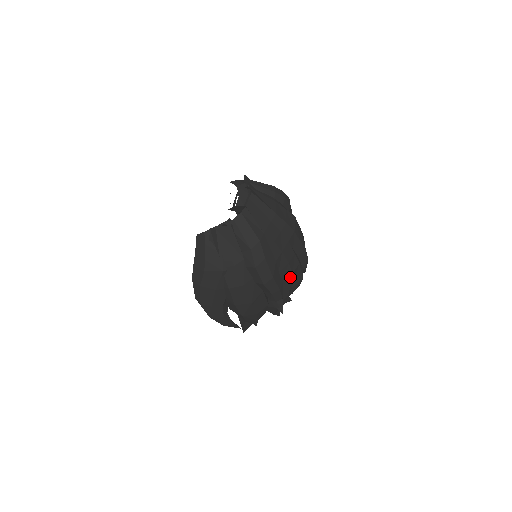
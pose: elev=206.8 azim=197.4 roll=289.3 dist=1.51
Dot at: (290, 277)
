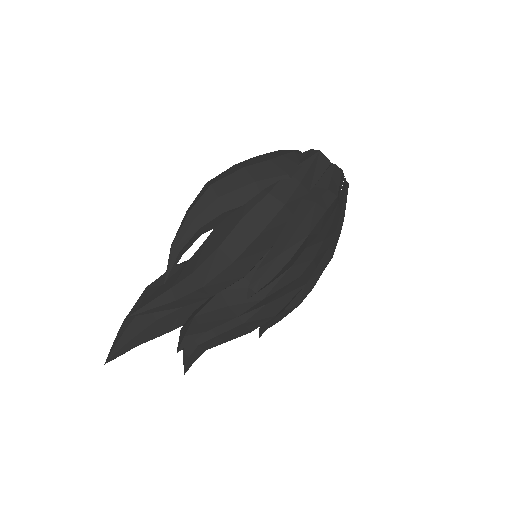
Dot at: (294, 277)
